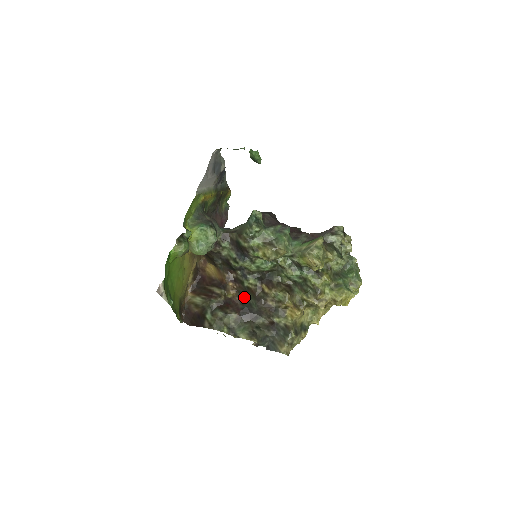
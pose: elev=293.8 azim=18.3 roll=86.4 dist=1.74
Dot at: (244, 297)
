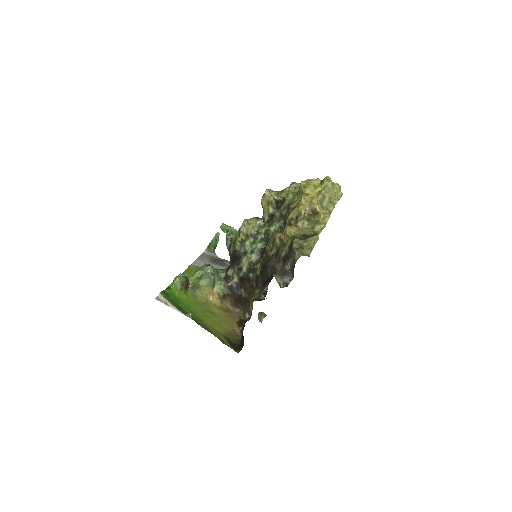
Dot at: (264, 281)
